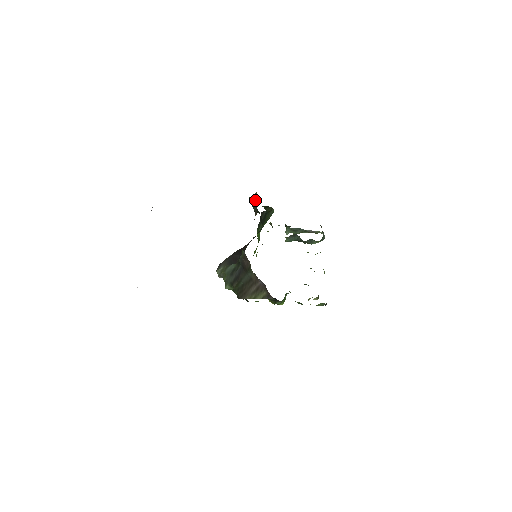
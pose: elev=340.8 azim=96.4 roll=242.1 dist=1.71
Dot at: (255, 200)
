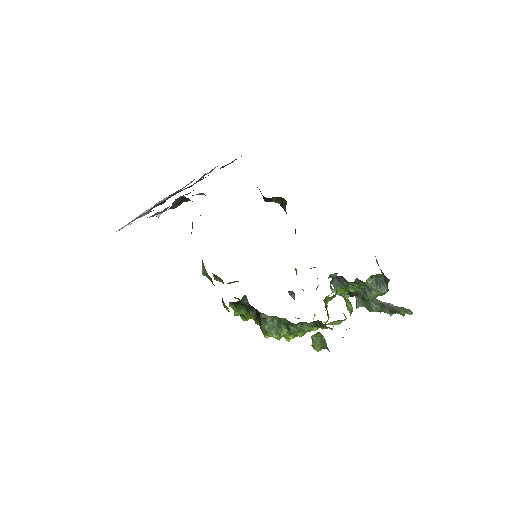
Dot at: occluded
